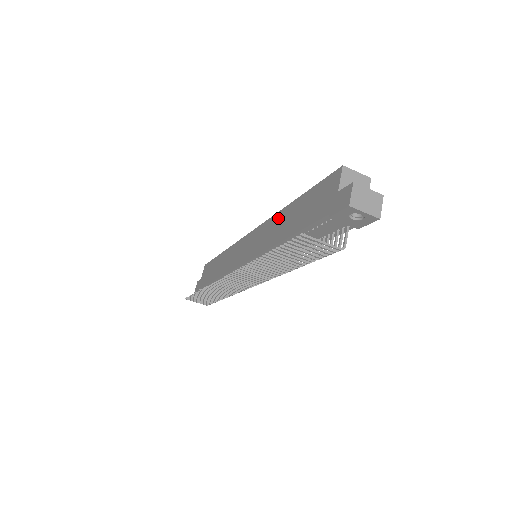
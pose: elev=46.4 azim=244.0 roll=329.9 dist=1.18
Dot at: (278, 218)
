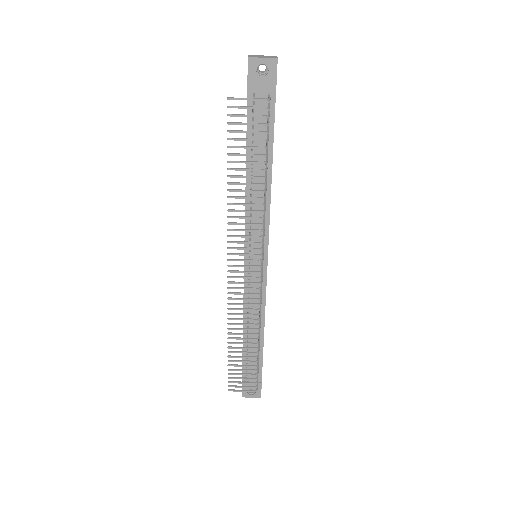
Dot at: occluded
